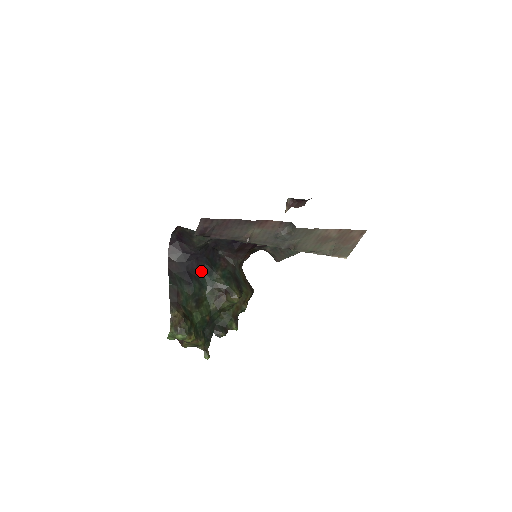
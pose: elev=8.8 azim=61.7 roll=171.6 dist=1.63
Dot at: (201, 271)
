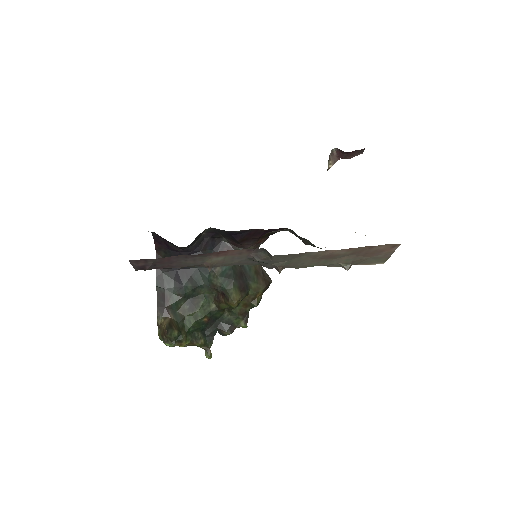
Dot at: (195, 268)
